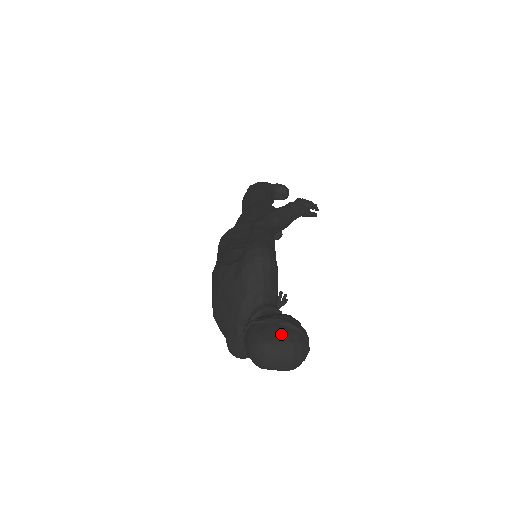
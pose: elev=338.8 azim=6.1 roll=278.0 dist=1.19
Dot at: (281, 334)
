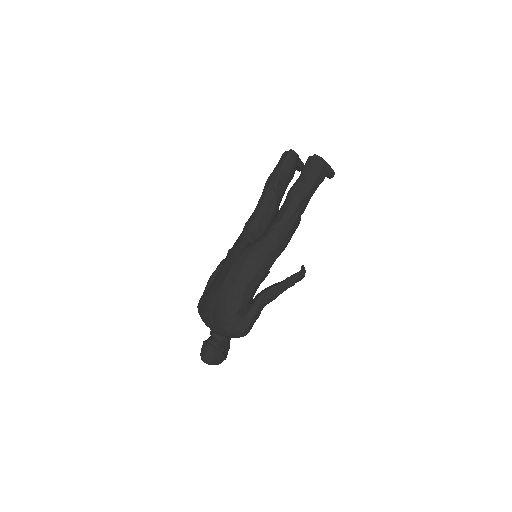
Dot at: (218, 362)
